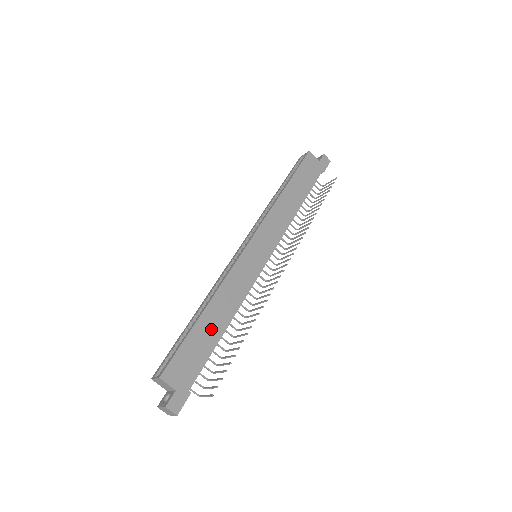
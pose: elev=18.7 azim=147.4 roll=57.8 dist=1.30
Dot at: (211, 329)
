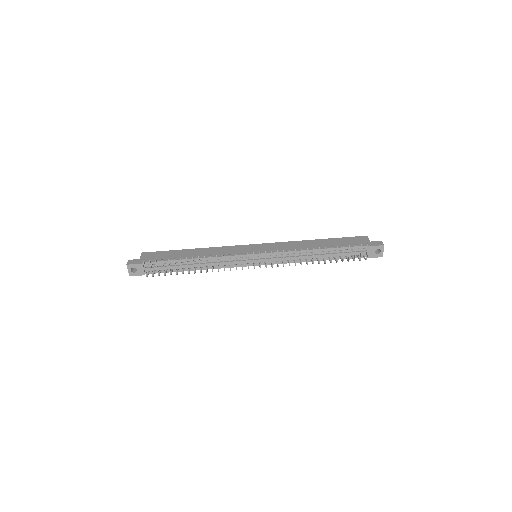
Dot at: (185, 255)
